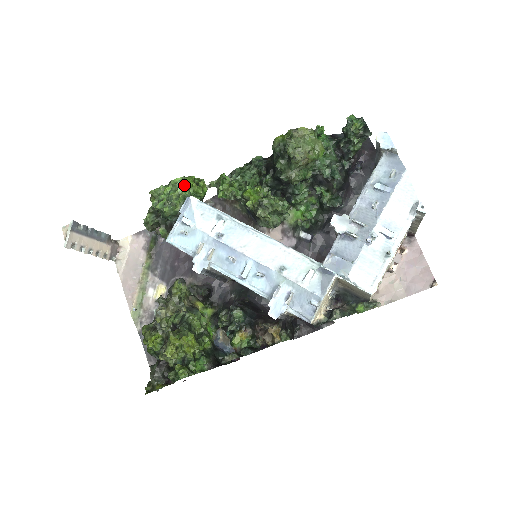
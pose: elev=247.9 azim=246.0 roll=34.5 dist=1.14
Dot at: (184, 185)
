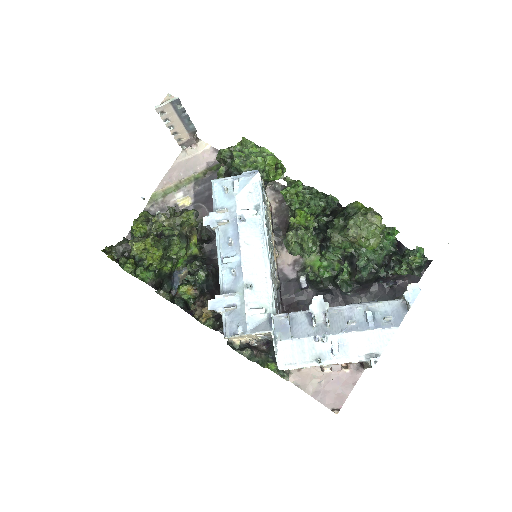
Dot at: (267, 159)
